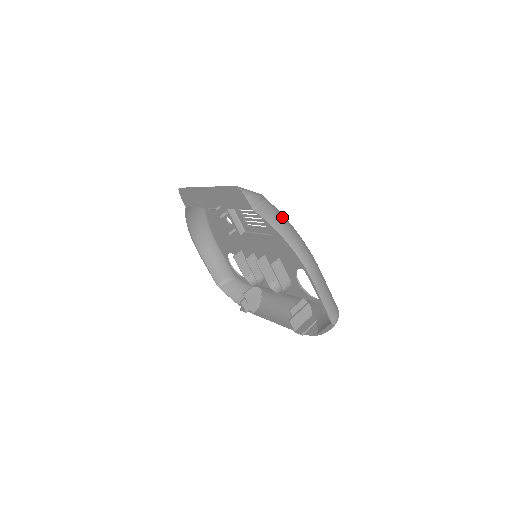
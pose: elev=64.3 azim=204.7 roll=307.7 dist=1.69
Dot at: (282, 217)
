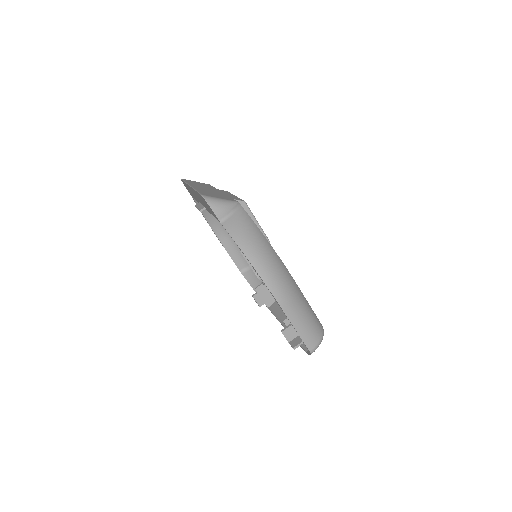
Dot at: (253, 231)
